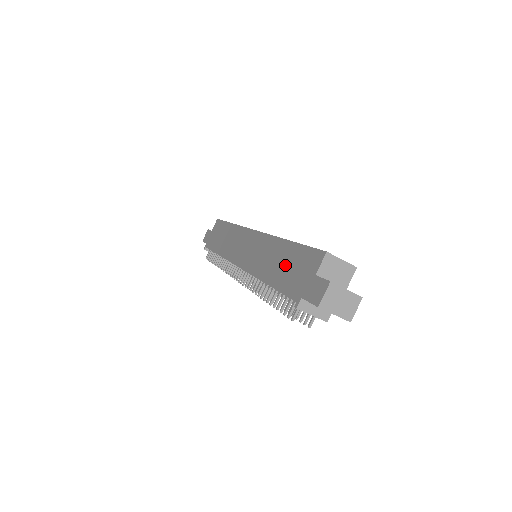
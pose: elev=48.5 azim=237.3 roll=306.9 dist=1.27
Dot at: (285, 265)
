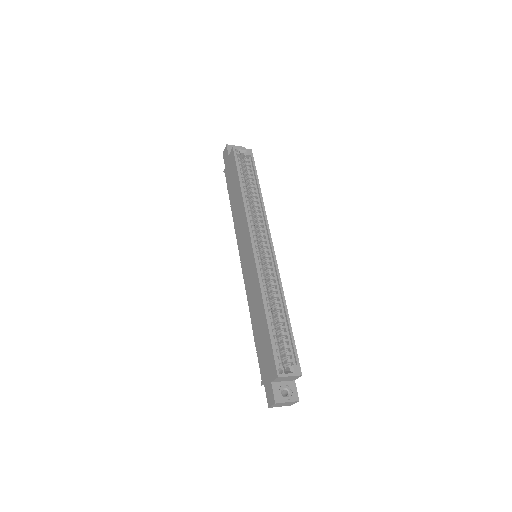
Dot at: (261, 336)
